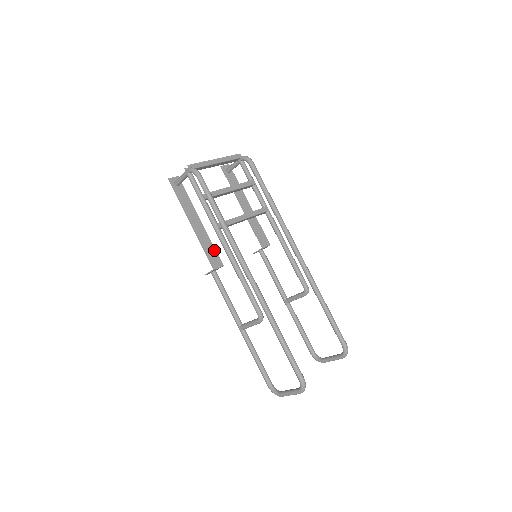
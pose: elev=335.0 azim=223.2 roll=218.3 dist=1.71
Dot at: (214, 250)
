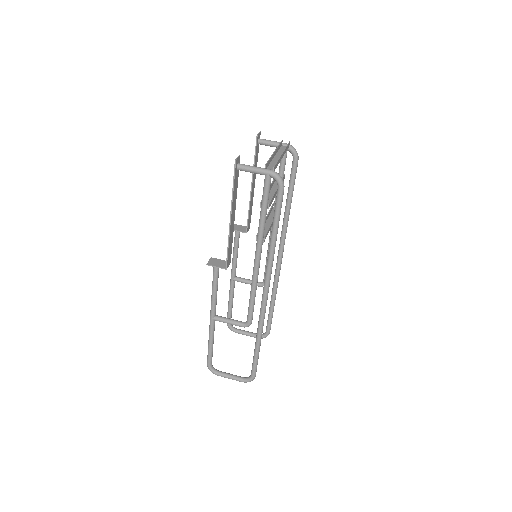
Dot at: occluded
